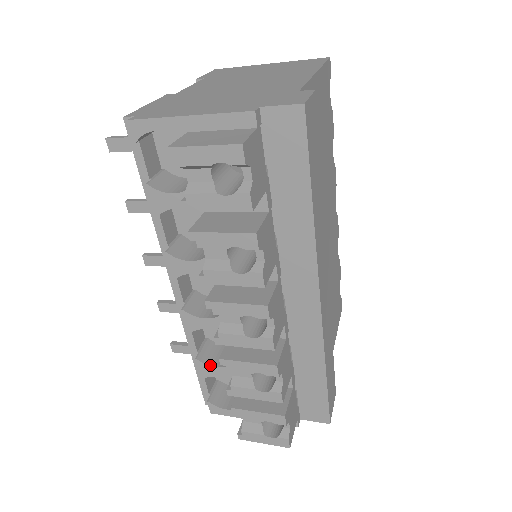
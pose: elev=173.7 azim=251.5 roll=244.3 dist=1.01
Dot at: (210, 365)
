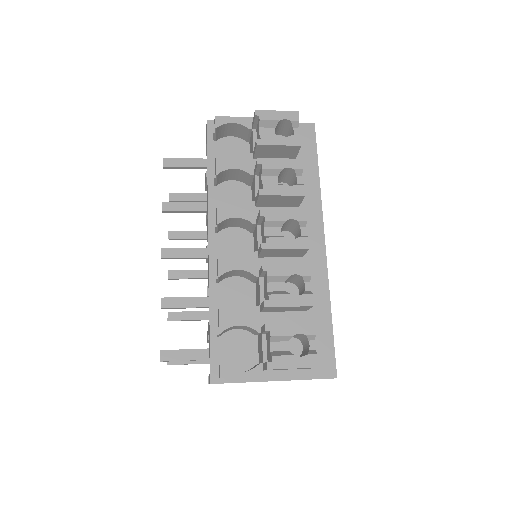
Dot at: occluded
